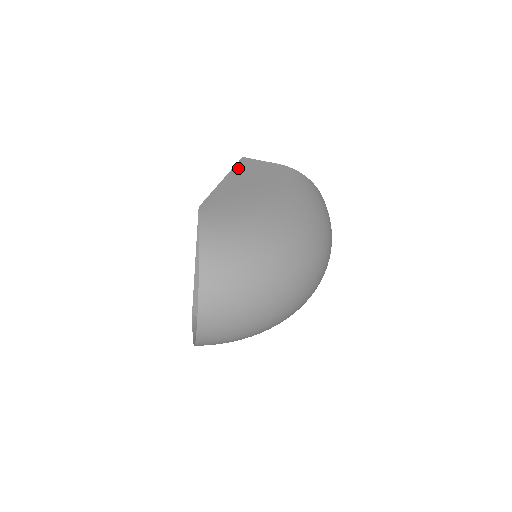
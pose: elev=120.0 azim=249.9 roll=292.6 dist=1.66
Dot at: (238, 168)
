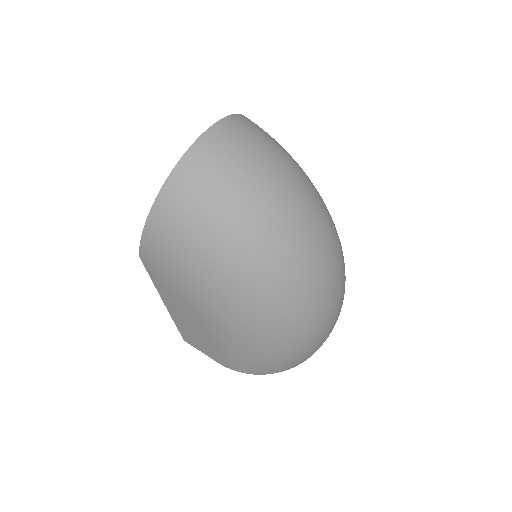
Dot at: occluded
